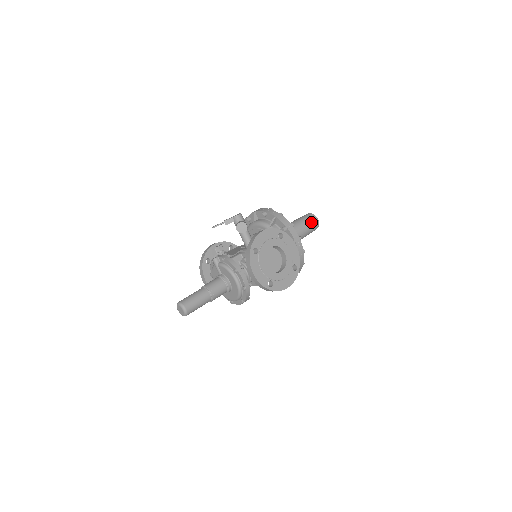
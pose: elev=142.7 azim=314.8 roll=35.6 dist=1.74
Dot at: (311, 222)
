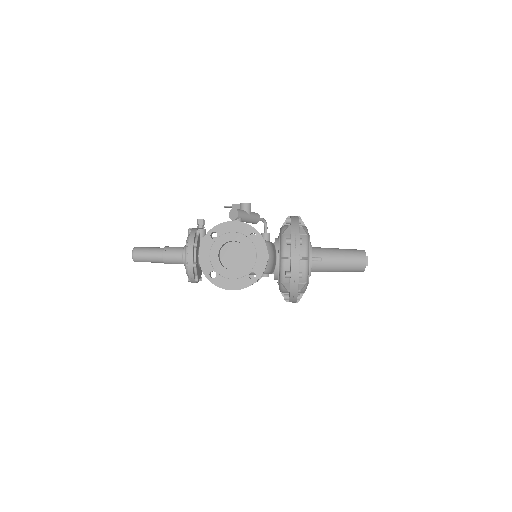
Dot at: (353, 258)
